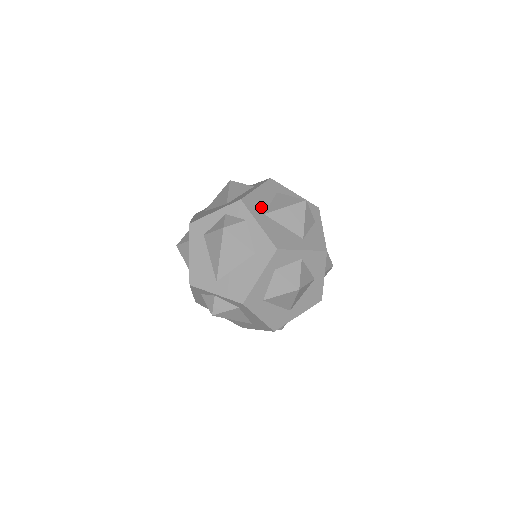
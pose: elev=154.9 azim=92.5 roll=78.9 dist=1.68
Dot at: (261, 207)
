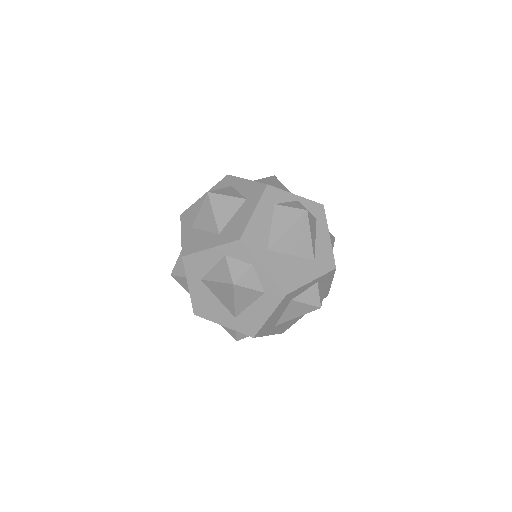
Dot at: (273, 325)
